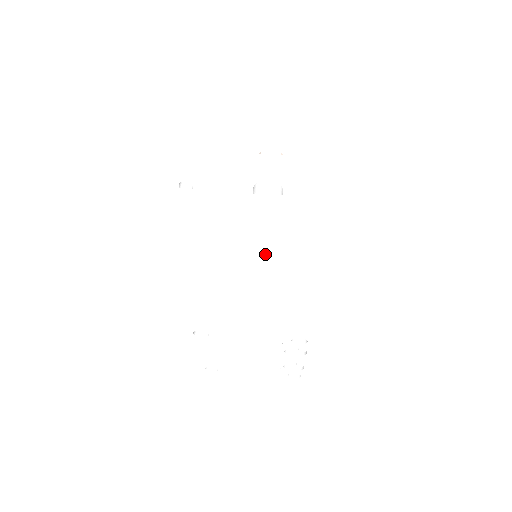
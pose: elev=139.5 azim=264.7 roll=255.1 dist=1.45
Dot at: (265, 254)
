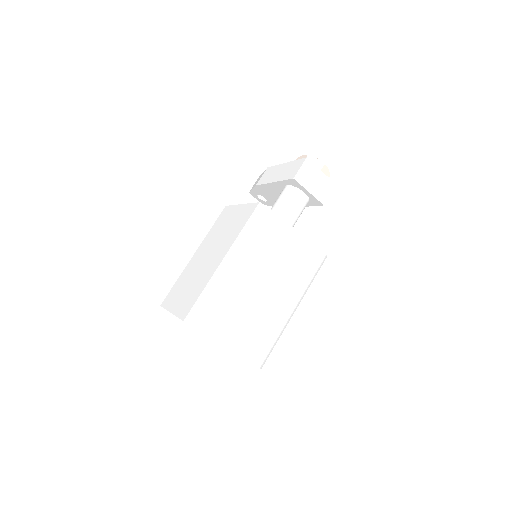
Dot at: (210, 256)
